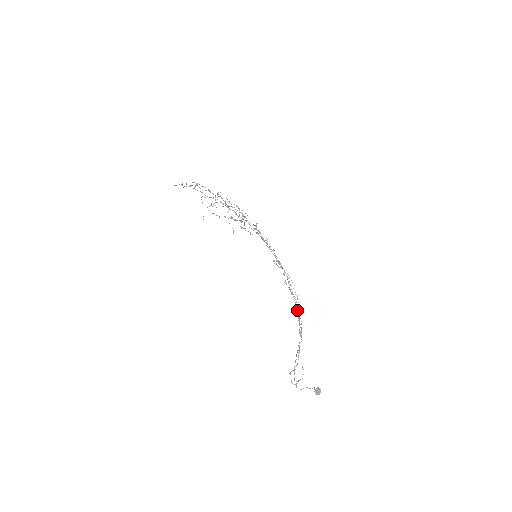
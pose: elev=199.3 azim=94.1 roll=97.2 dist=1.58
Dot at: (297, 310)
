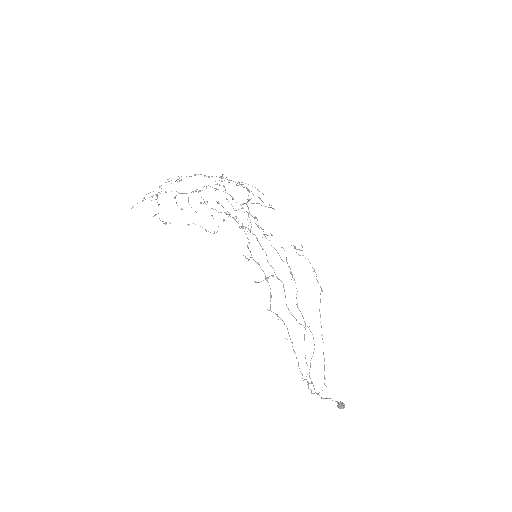
Dot at: occluded
